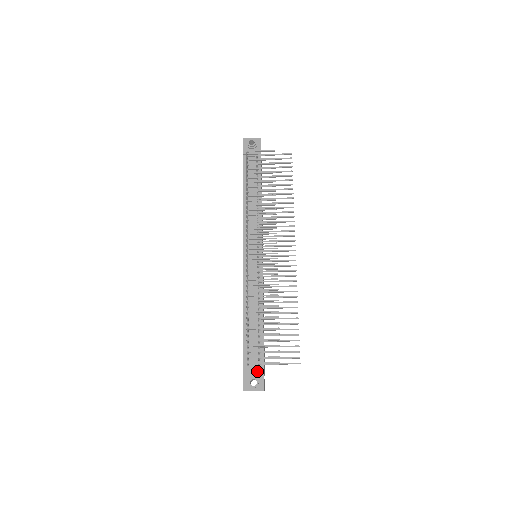
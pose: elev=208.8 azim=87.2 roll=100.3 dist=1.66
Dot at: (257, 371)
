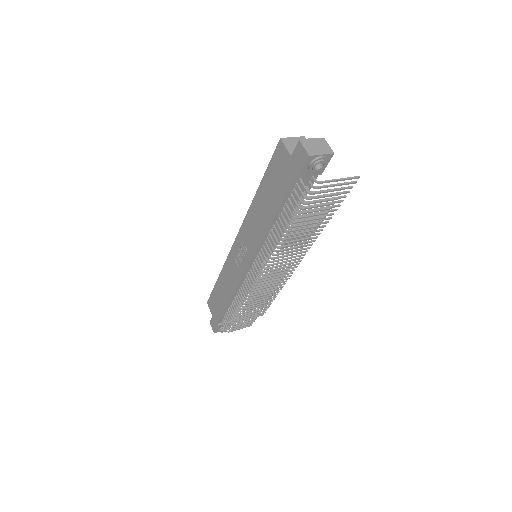
Dot at: occluded
